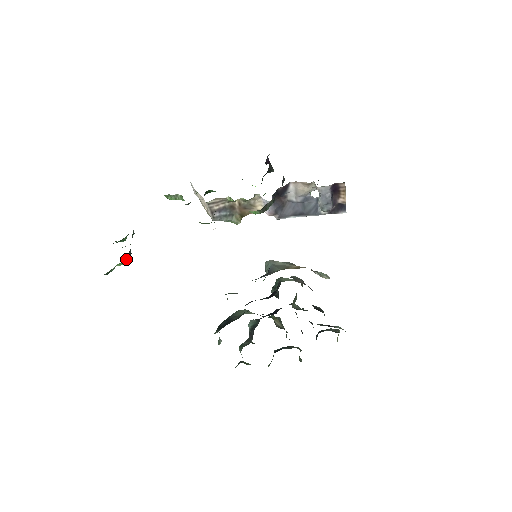
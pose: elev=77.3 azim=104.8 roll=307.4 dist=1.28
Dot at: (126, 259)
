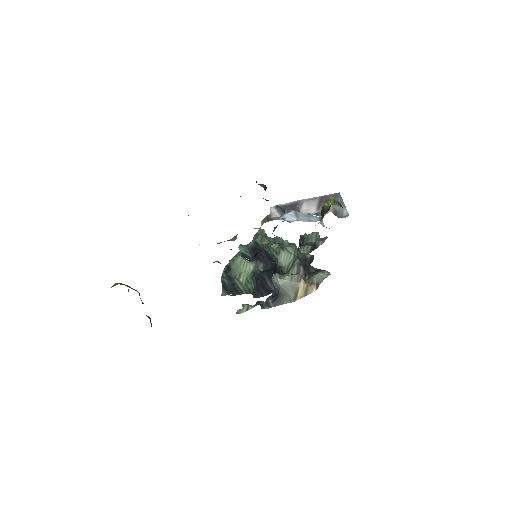
Dot at: occluded
